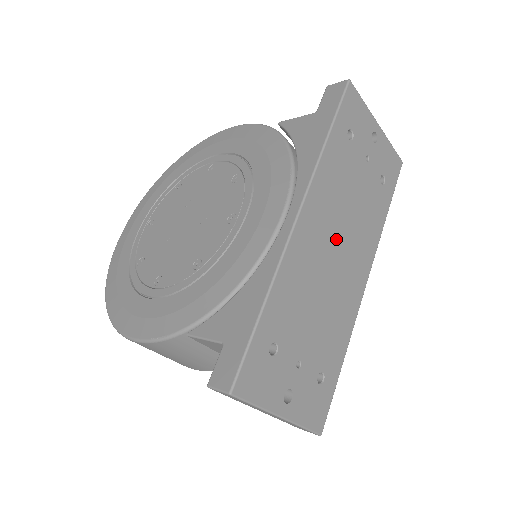
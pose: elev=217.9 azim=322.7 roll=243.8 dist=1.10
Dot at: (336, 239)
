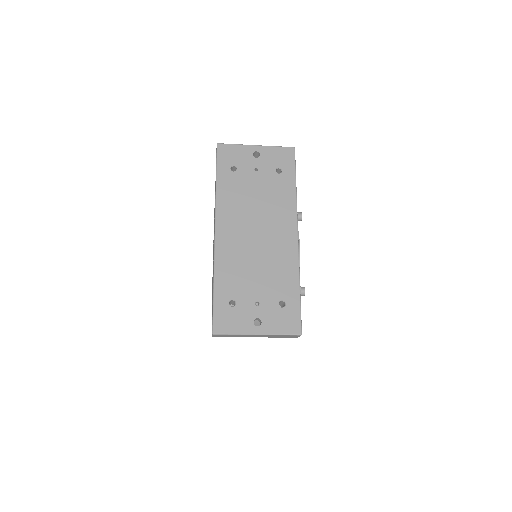
Dot at: (253, 227)
